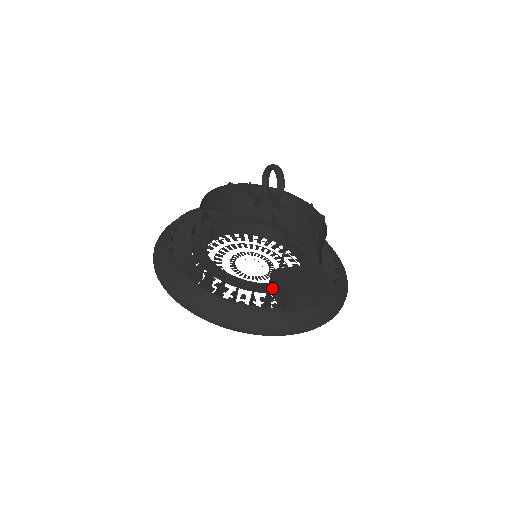
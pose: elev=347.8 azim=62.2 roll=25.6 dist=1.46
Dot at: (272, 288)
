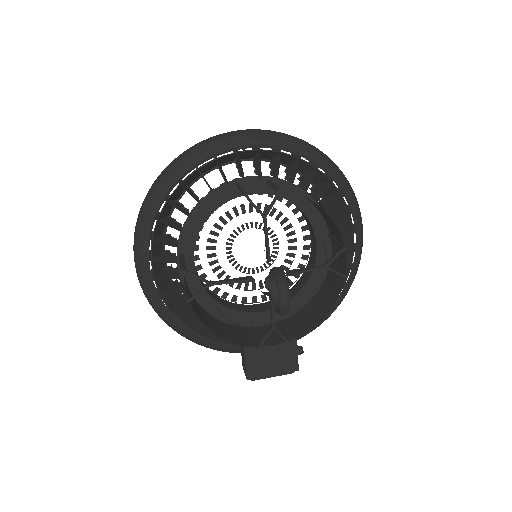
Dot at: (241, 346)
